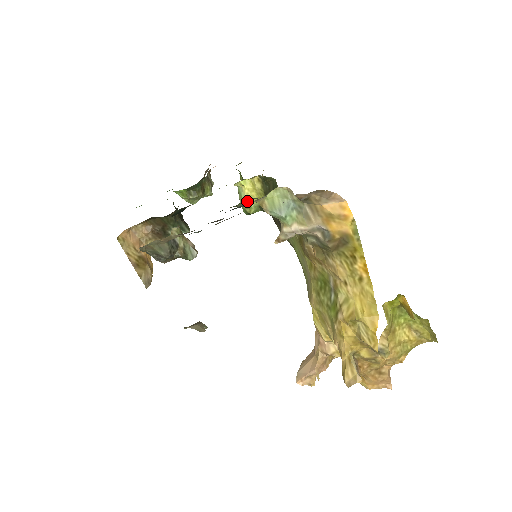
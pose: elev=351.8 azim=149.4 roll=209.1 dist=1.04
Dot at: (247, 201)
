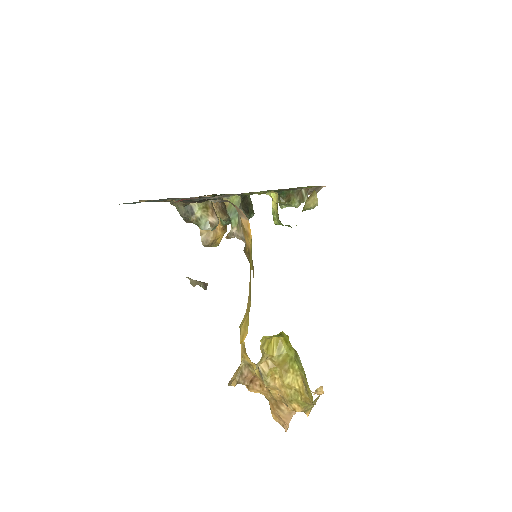
Dot at: occluded
